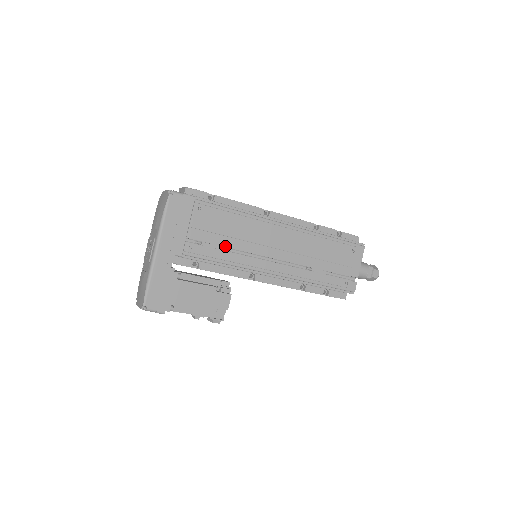
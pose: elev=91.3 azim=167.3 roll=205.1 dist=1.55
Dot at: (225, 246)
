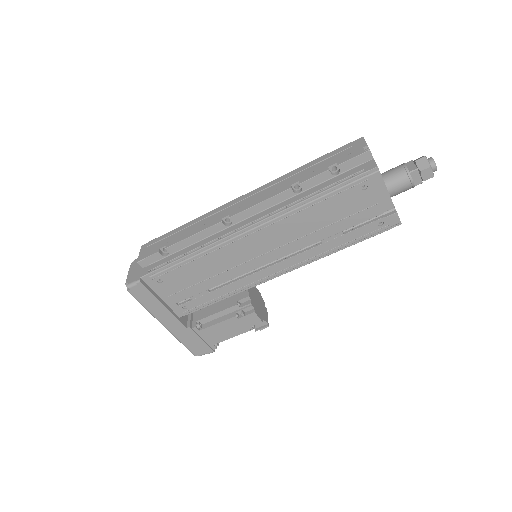
Dot at: (212, 287)
